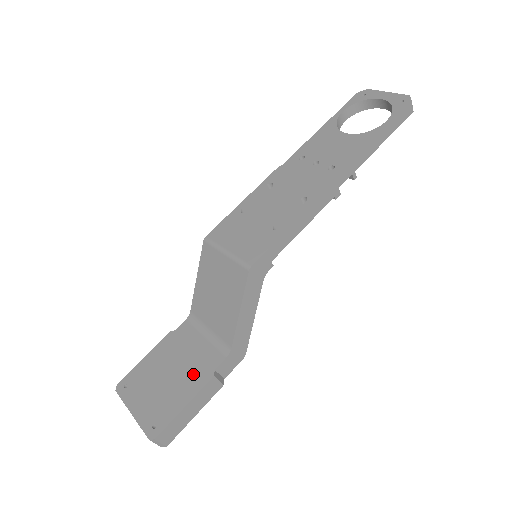
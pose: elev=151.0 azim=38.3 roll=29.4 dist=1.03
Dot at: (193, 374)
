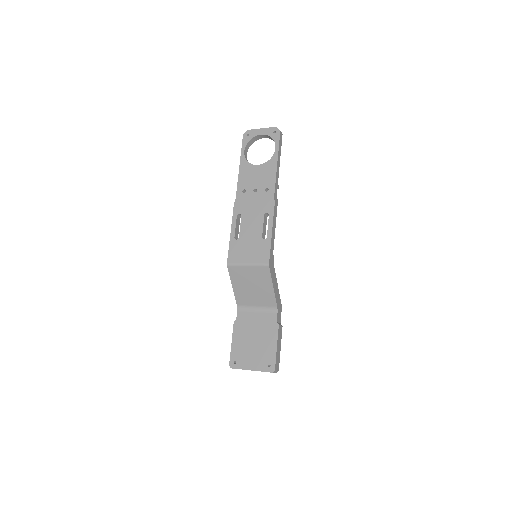
Dot at: (267, 331)
